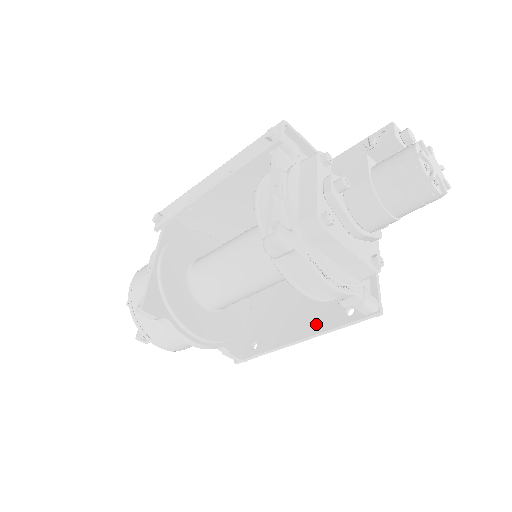
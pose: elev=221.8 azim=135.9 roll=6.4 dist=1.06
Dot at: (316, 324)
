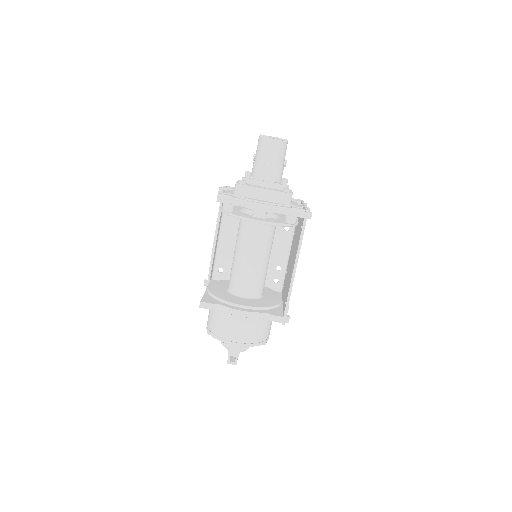
Dot at: (296, 253)
